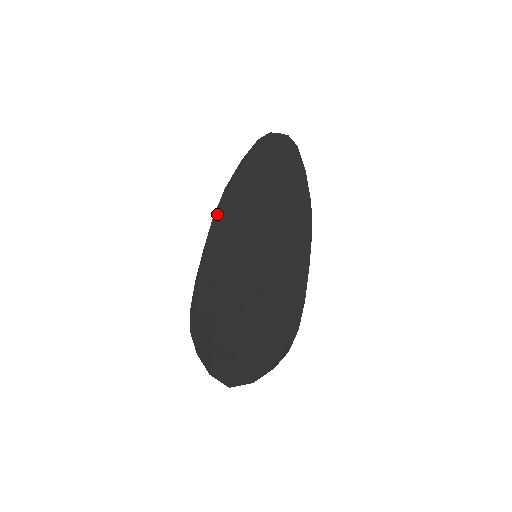
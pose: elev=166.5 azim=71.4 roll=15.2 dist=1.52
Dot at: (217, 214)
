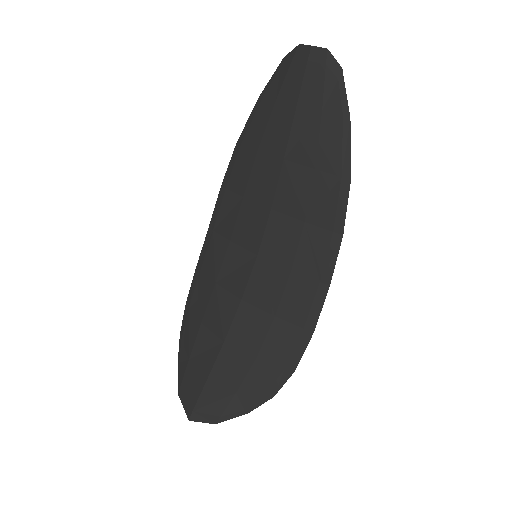
Dot at: (225, 181)
